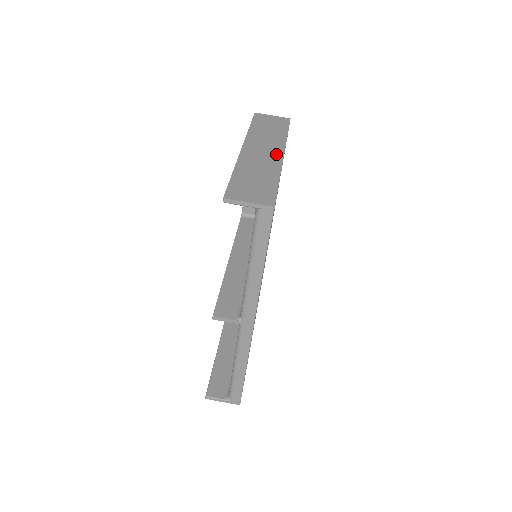
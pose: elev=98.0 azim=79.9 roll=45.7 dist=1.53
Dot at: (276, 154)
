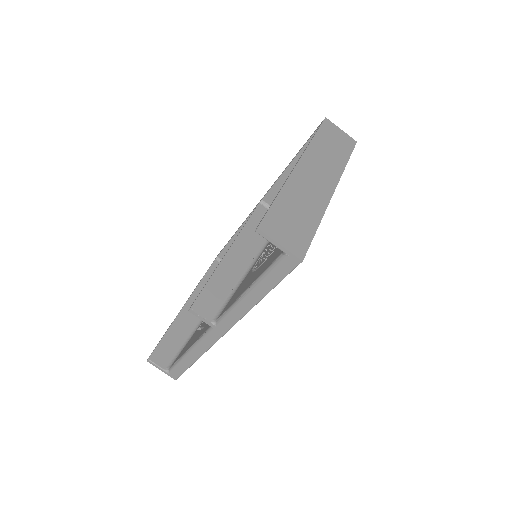
Dot at: (327, 187)
